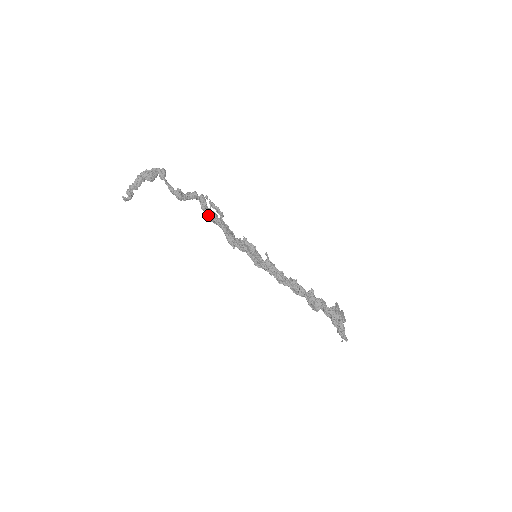
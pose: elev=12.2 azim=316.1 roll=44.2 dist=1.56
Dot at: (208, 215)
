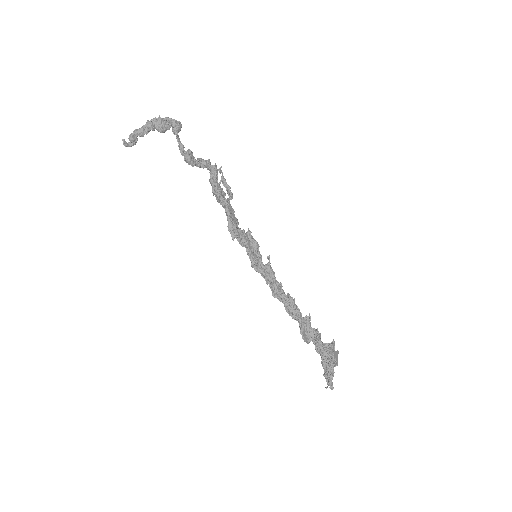
Dot at: (215, 191)
